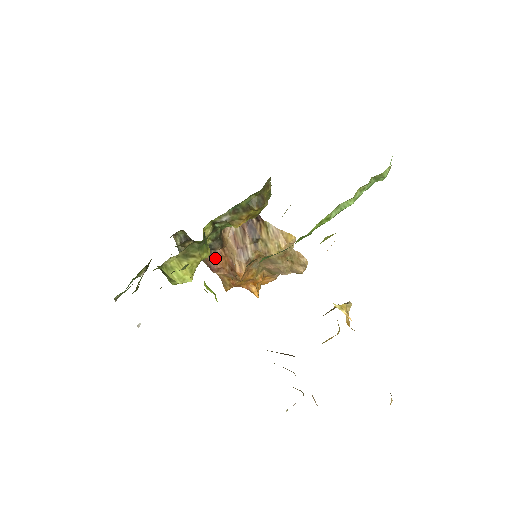
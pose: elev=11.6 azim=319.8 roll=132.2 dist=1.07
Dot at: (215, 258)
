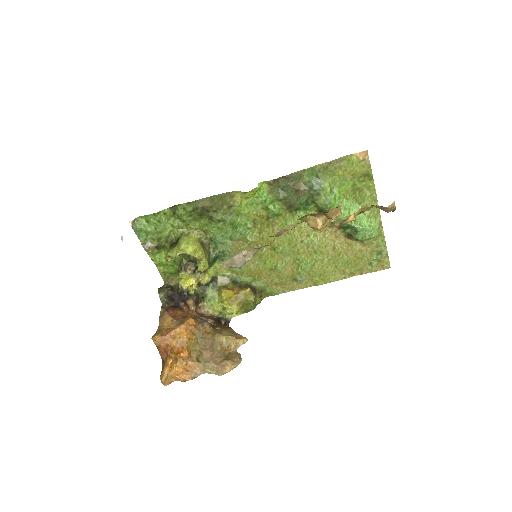
Dot at: (177, 310)
